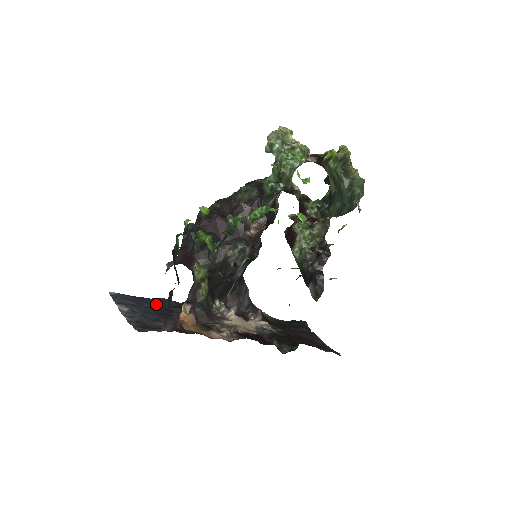
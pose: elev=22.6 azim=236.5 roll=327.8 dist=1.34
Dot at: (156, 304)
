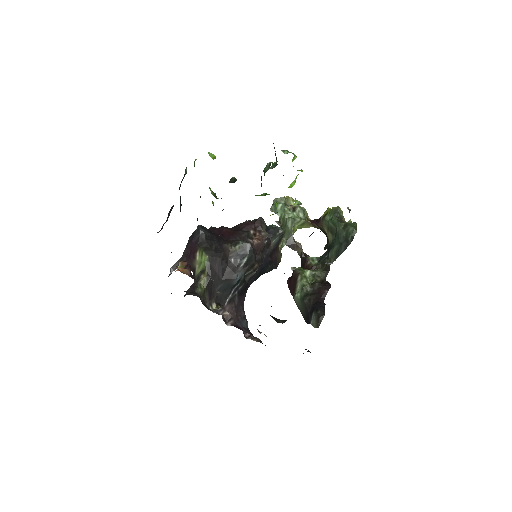
Dot at: occluded
